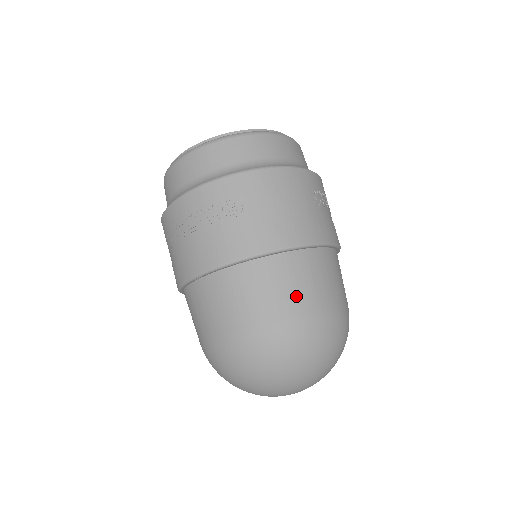
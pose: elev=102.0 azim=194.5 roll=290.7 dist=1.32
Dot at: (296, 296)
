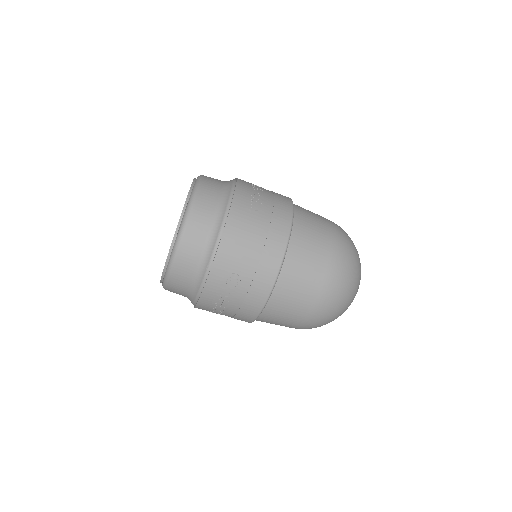
Dot at: (313, 274)
